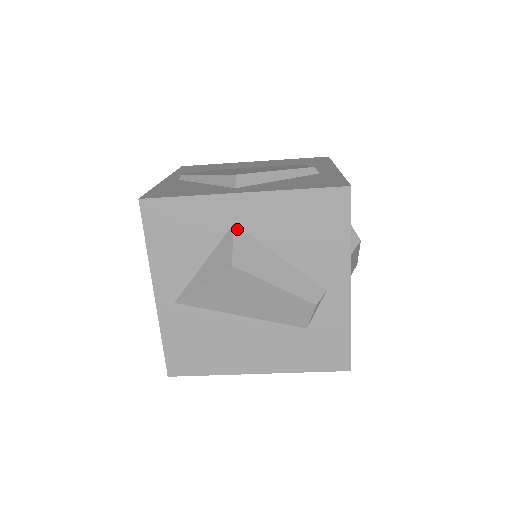
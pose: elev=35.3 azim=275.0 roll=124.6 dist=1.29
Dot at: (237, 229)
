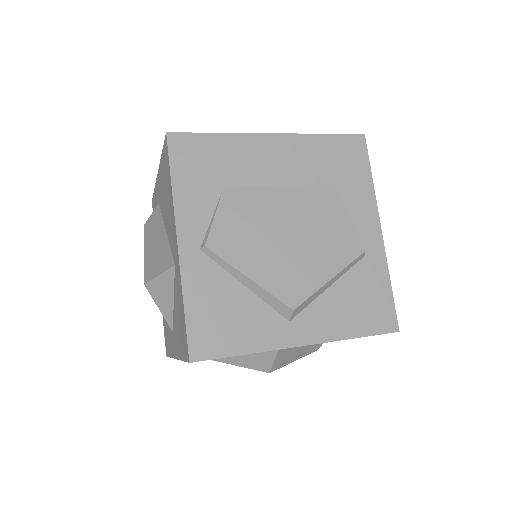
Dot at: (281, 349)
